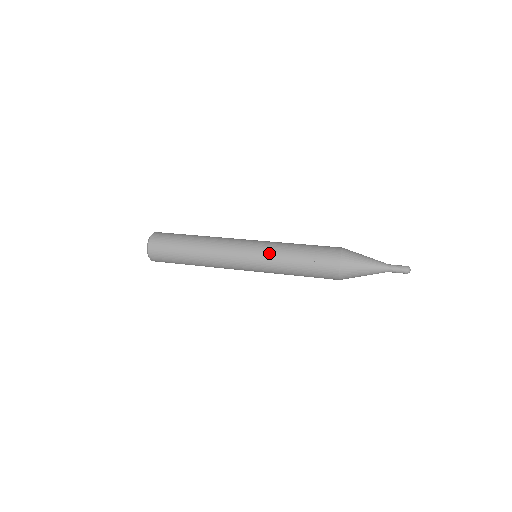
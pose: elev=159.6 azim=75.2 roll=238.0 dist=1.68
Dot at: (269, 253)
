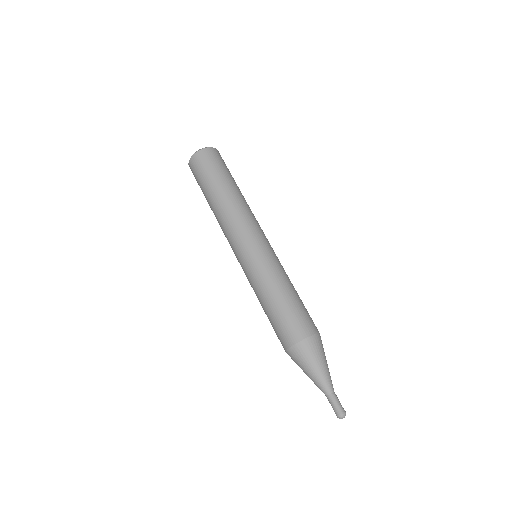
Dot at: occluded
